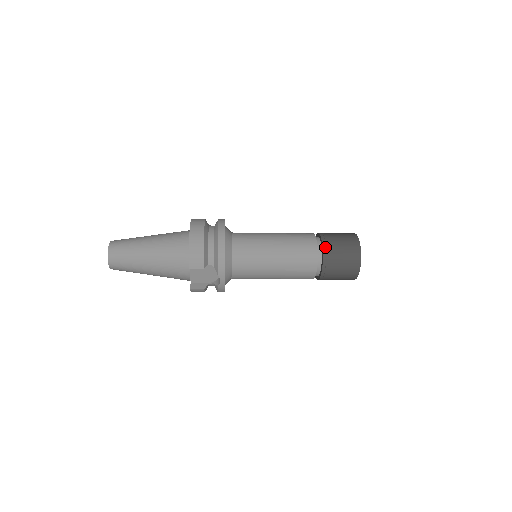
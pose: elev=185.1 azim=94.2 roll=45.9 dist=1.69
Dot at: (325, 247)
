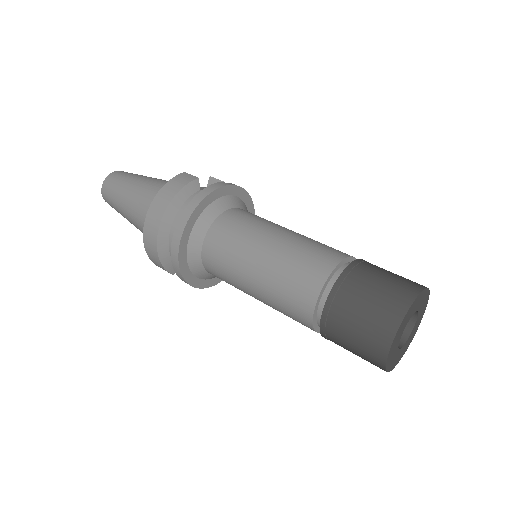
Dot at: (324, 325)
